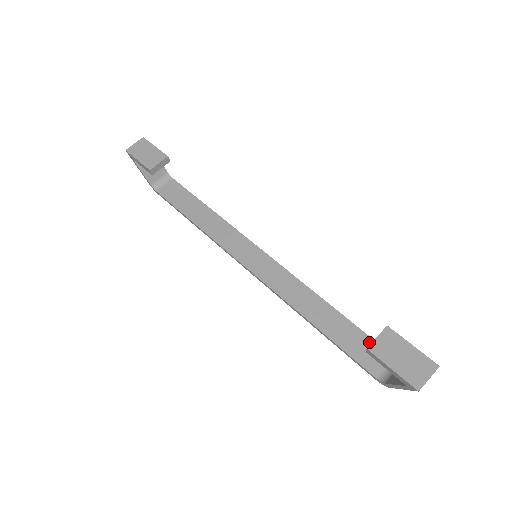
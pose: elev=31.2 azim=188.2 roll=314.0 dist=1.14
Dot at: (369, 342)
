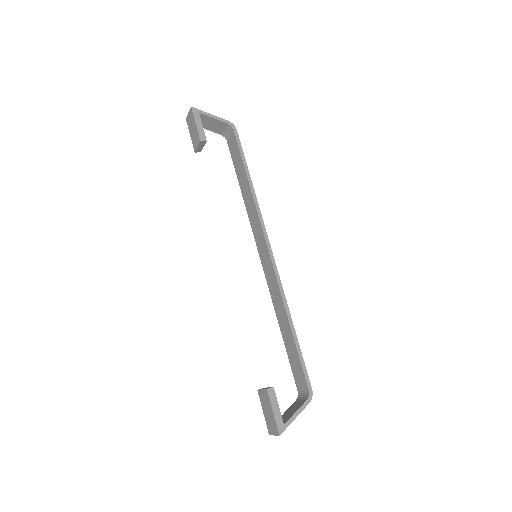
Dot at: (300, 368)
